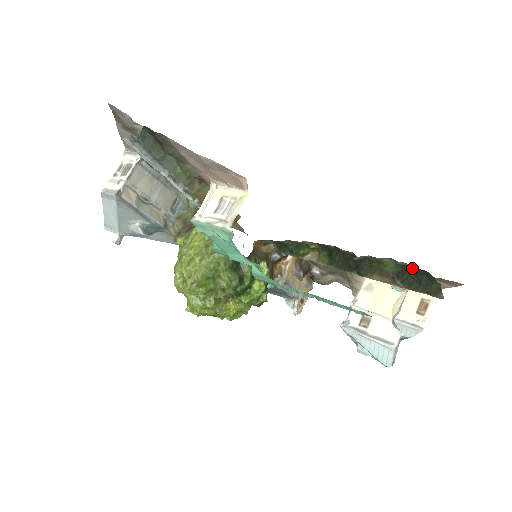
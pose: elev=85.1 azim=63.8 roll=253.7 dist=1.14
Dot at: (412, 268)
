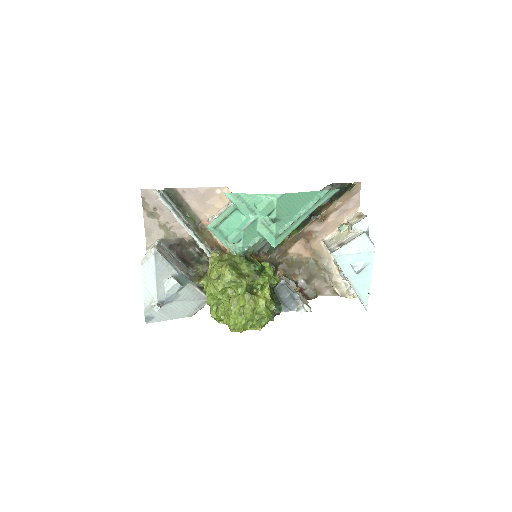
Dot at: (333, 188)
